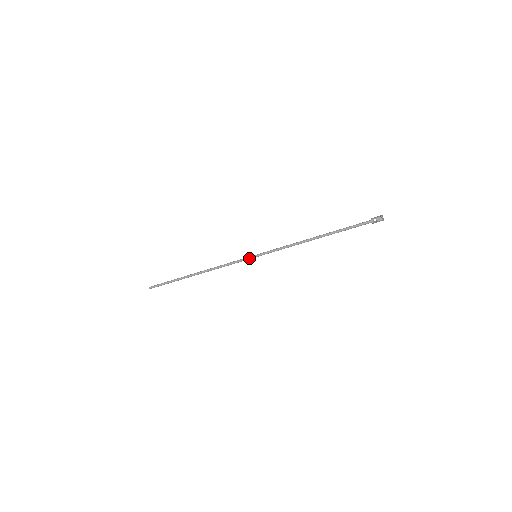
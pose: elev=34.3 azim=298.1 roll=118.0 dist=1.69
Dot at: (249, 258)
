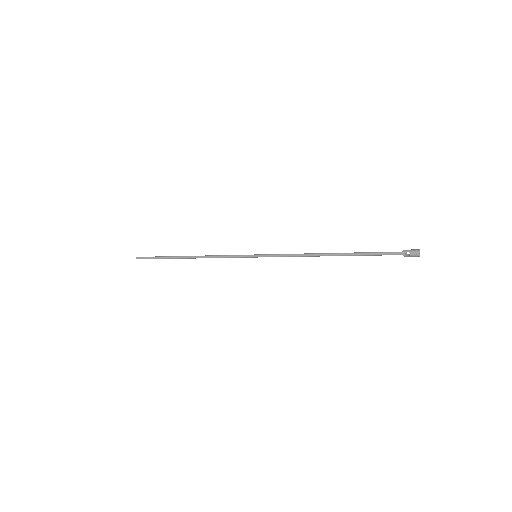
Dot at: (248, 256)
